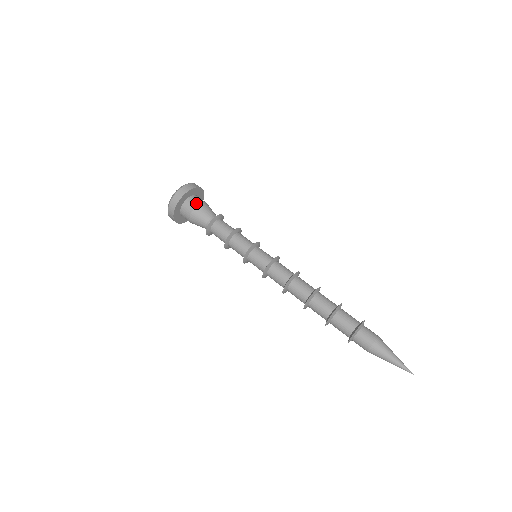
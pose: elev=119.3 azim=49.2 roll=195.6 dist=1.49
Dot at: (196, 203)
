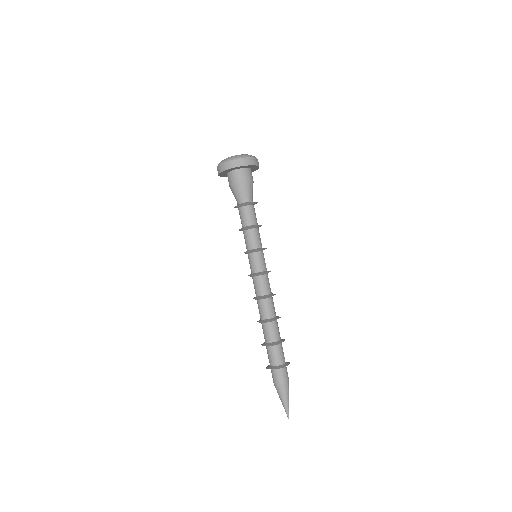
Dot at: (240, 179)
